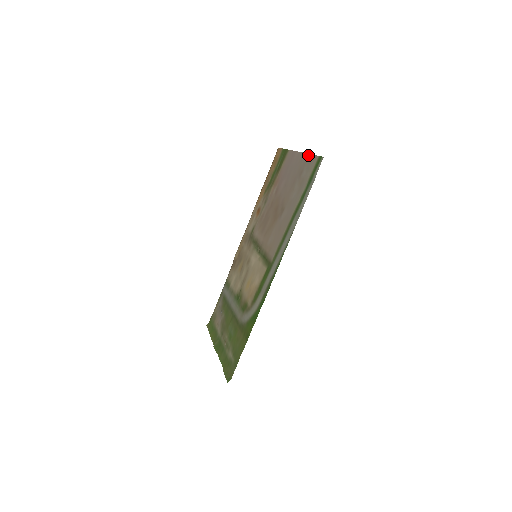
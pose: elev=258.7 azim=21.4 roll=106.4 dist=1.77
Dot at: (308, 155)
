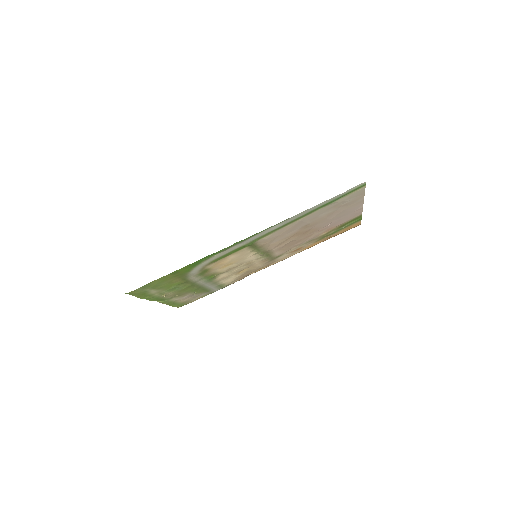
Dot at: (363, 196)
